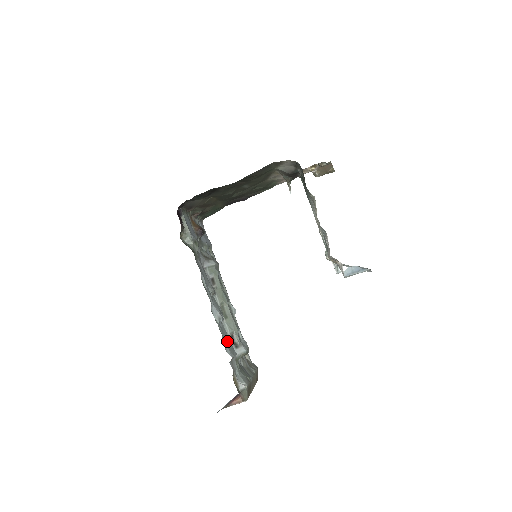
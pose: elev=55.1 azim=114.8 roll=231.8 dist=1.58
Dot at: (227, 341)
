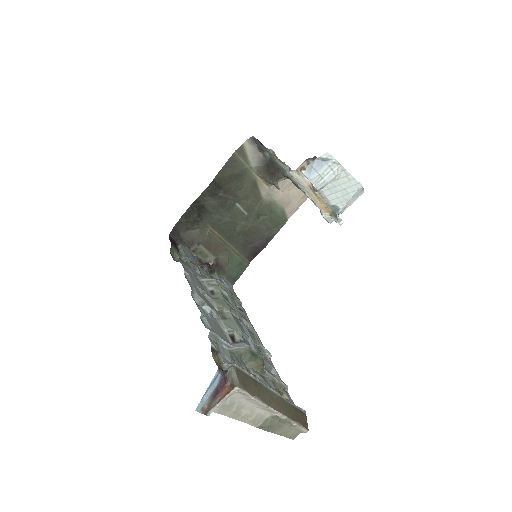
Dot at: (215, 328)
